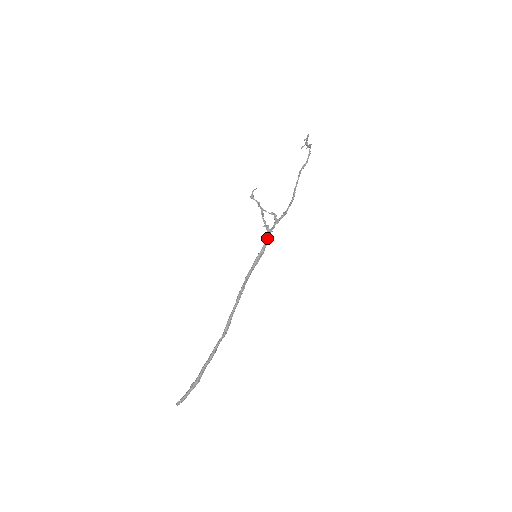
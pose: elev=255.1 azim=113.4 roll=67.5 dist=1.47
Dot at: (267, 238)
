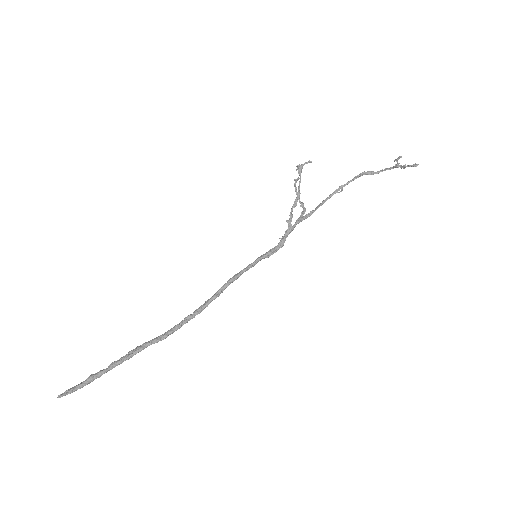
Dot at: (283, 244)
